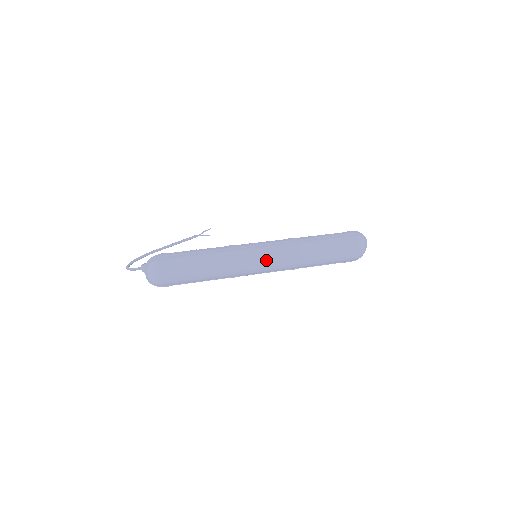
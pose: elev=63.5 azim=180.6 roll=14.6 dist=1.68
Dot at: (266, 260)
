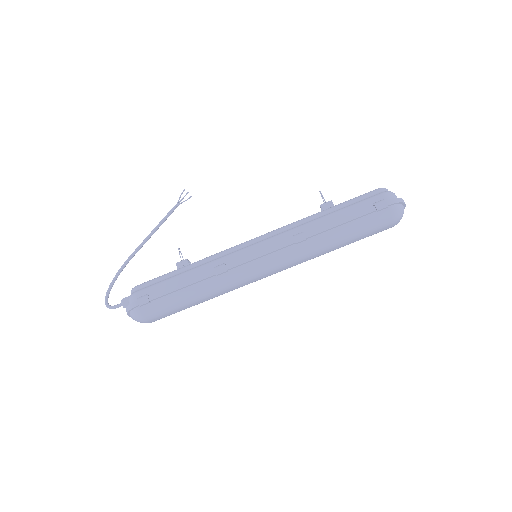
Dot at: (270, 272)
